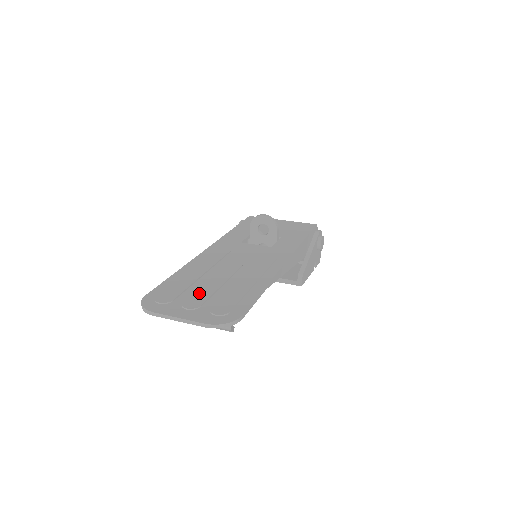
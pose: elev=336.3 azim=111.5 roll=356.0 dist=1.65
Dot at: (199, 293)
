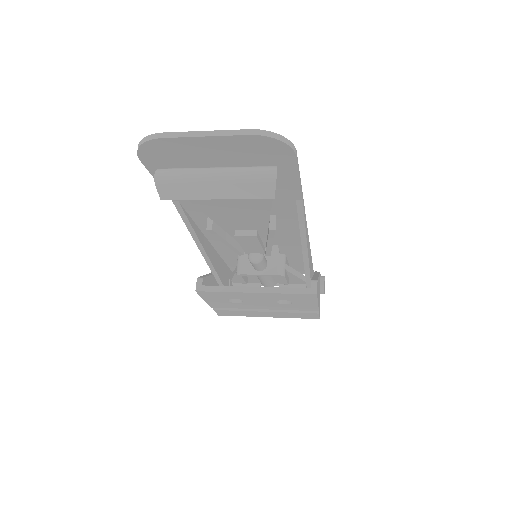
Dot at: occluded
